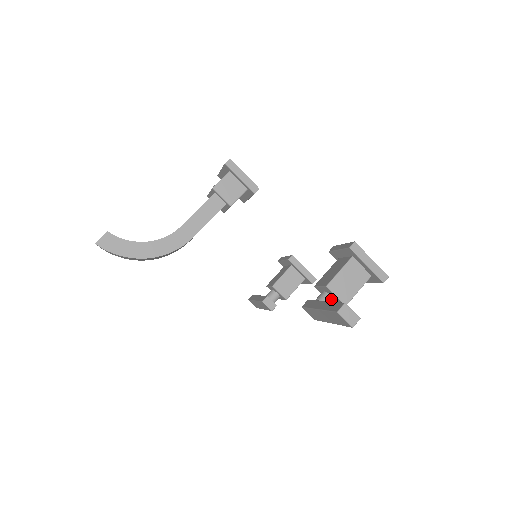
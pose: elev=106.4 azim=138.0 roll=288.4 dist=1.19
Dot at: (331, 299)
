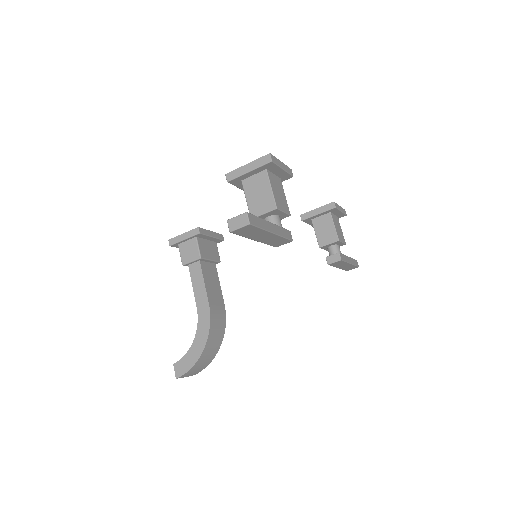
Dot at: (269, 219)
